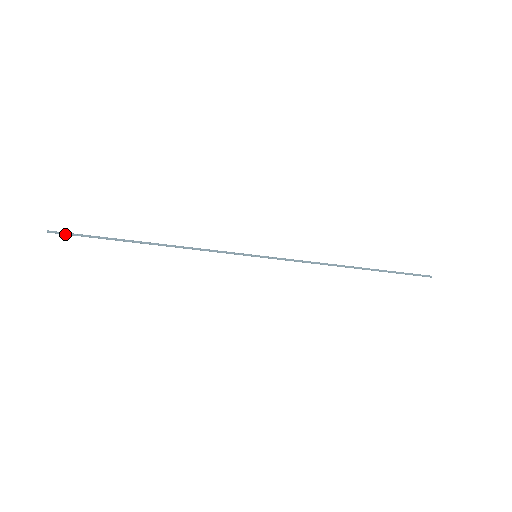
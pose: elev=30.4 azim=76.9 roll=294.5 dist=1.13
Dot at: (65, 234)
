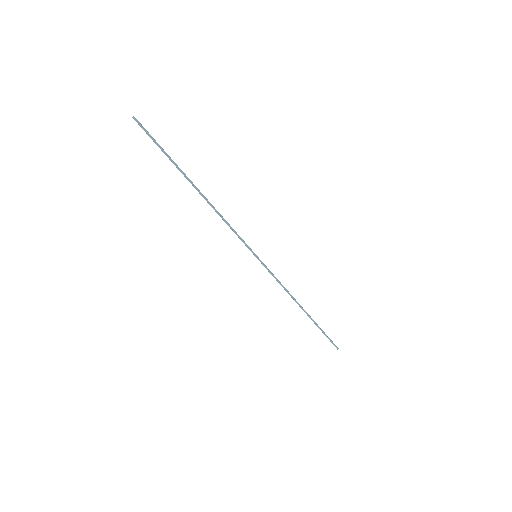
Dot at: (145, 131)
